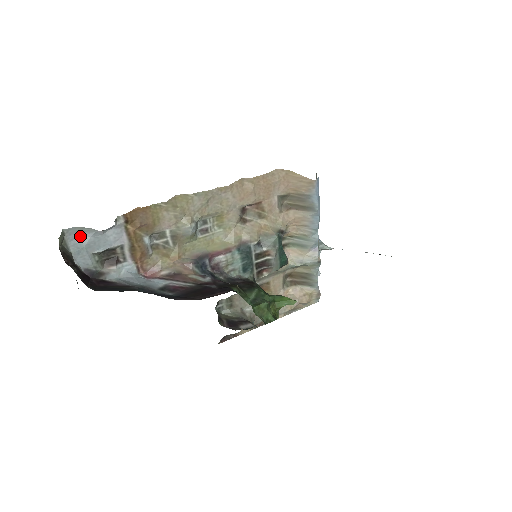
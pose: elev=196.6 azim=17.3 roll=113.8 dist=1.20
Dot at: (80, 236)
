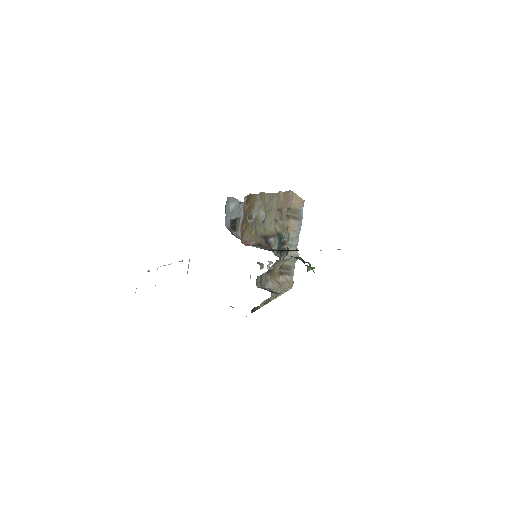
Dot at: (229, 204)
